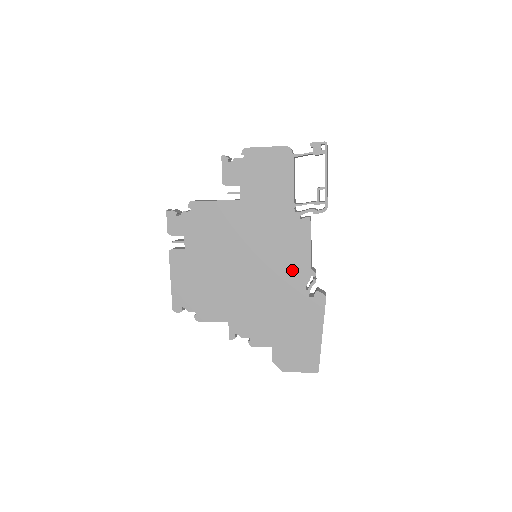
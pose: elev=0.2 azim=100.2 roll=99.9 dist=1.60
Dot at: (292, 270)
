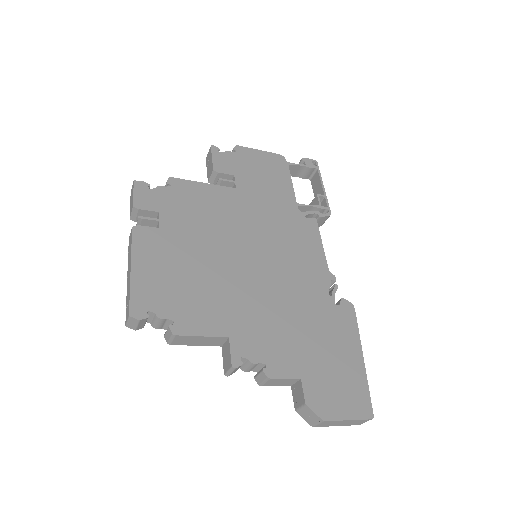
Dot at: (308, 270)
